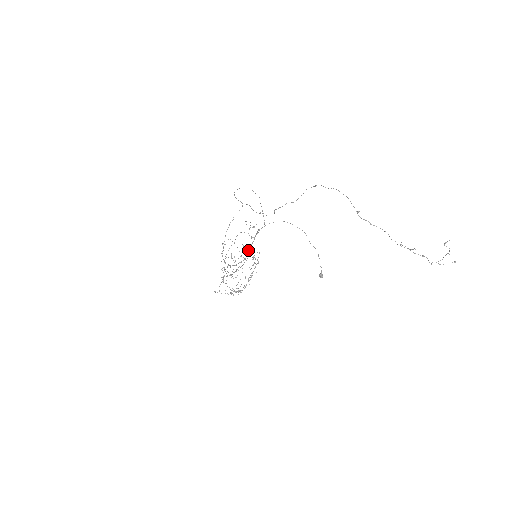
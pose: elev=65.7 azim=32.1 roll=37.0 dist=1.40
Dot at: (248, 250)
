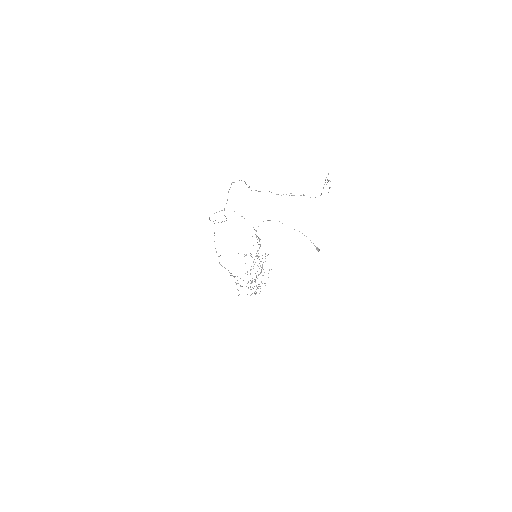
Dot at: (257, 255)
